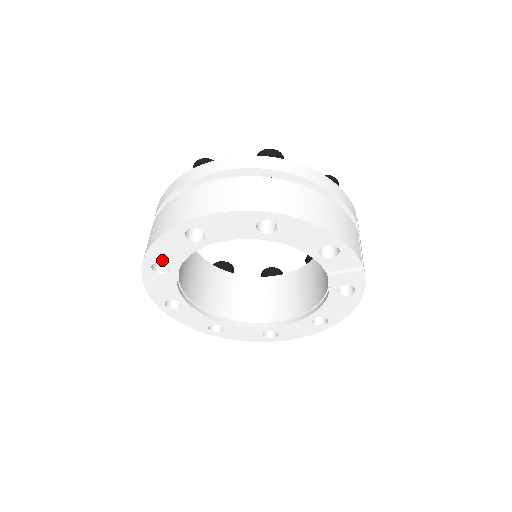
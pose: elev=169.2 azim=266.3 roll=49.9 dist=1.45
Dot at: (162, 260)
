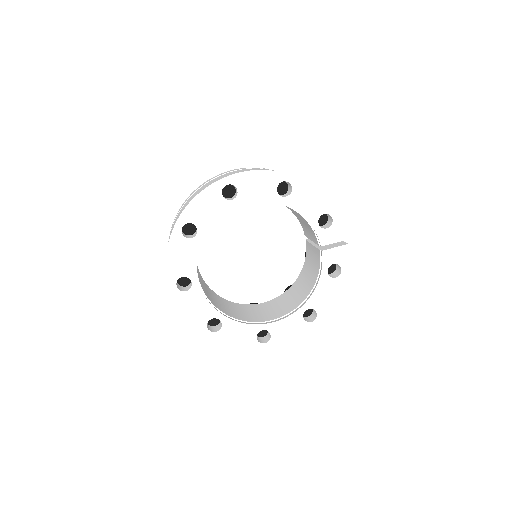
Dot at: (194, 220)
